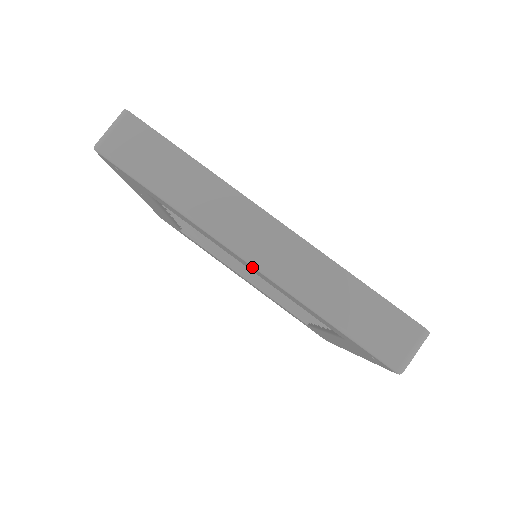
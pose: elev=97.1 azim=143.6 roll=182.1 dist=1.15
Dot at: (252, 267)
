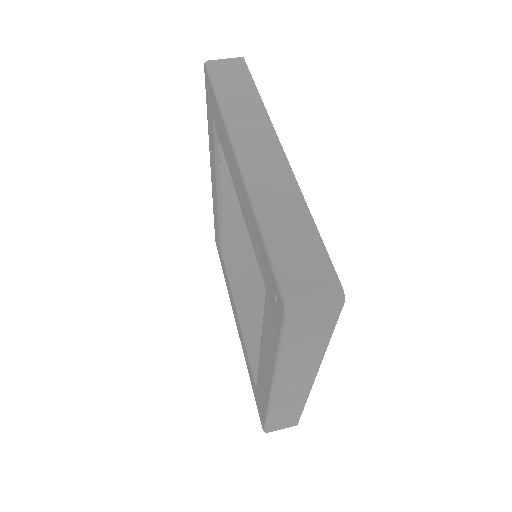
Dot at: (237, 167)
